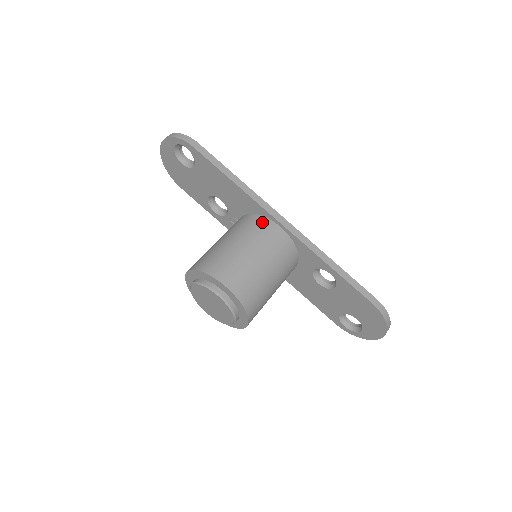
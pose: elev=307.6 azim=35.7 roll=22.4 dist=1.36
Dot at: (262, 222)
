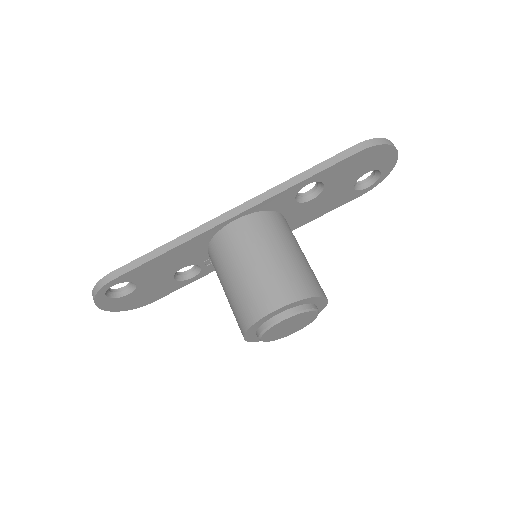
Dot at: (222, 238)
